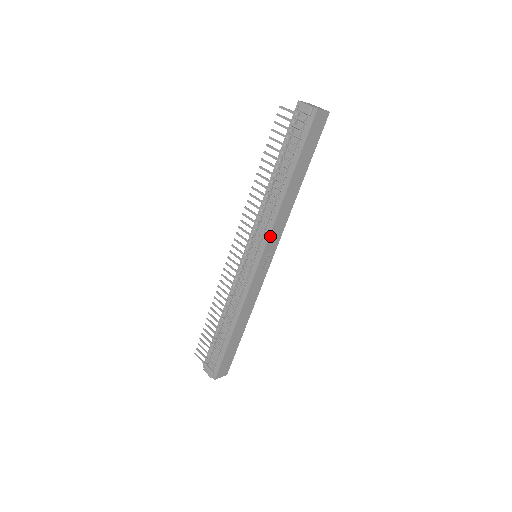
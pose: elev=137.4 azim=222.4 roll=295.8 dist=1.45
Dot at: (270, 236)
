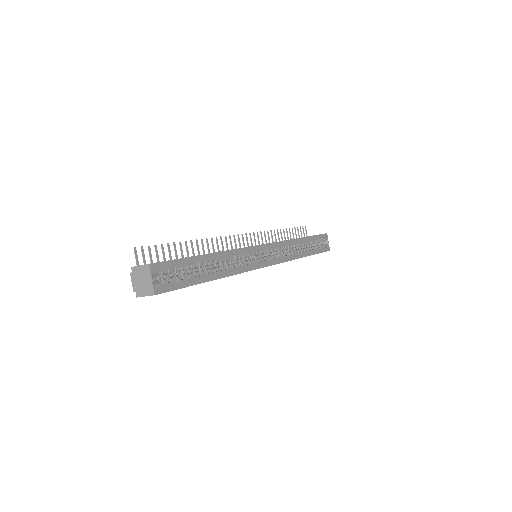
Dot at: occluded
